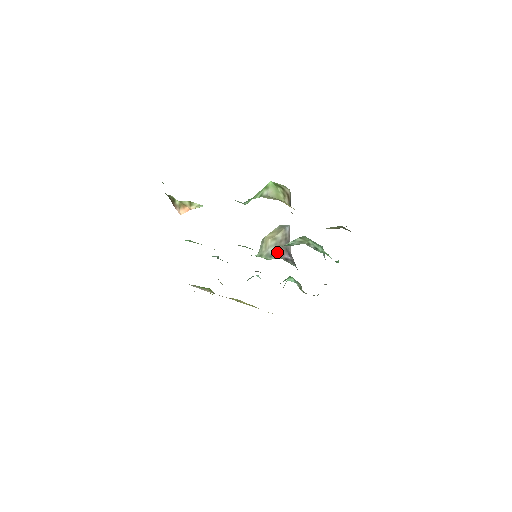
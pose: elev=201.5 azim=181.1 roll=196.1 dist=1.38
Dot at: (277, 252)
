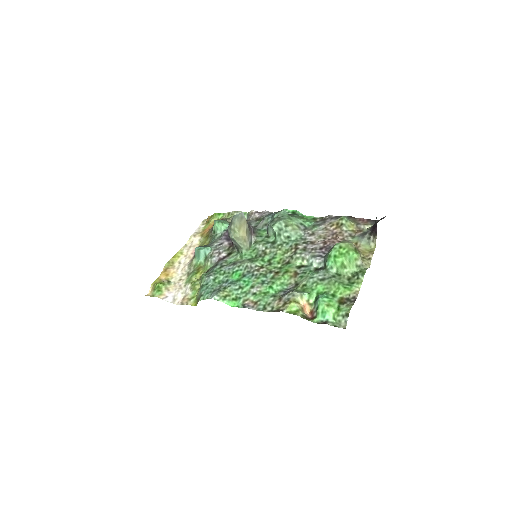
Dot at: (251, 236)
